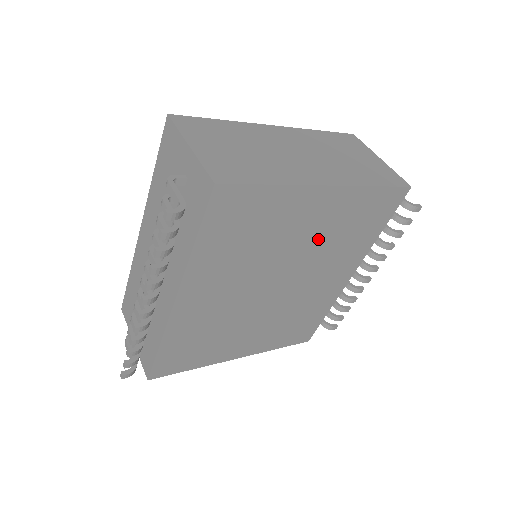
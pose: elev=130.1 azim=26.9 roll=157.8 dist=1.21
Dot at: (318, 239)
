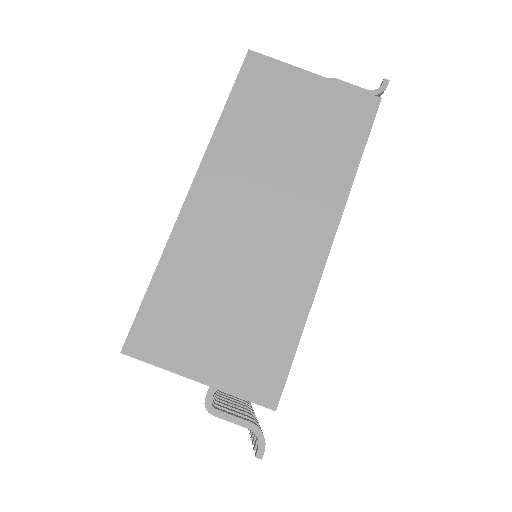
Dot at: occluded
